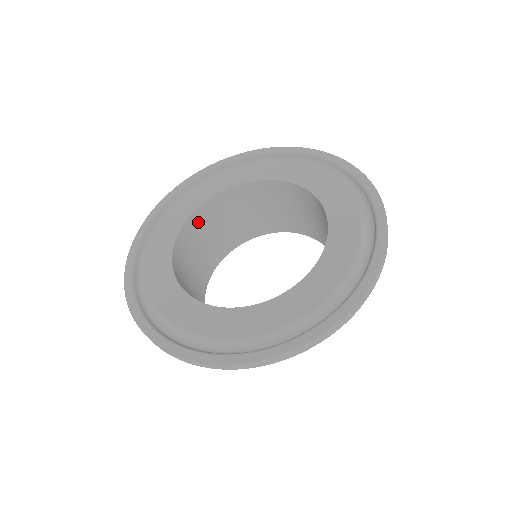
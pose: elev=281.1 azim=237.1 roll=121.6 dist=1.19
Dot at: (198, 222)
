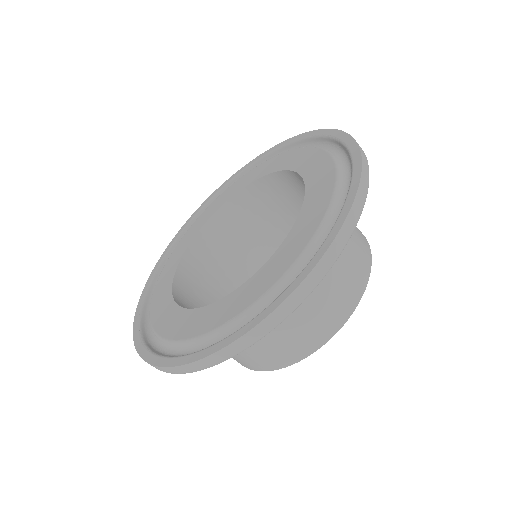
Dot at: (184, 306)
